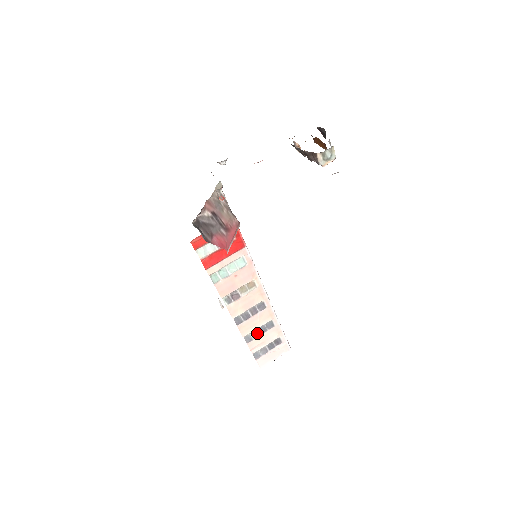
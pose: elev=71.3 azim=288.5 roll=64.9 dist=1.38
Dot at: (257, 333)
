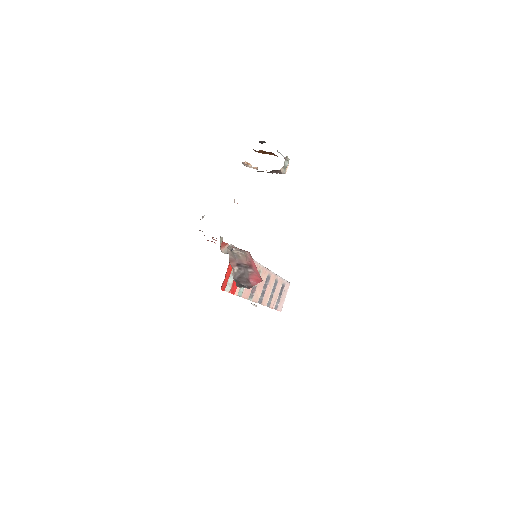
Dot at: (271, 296)
